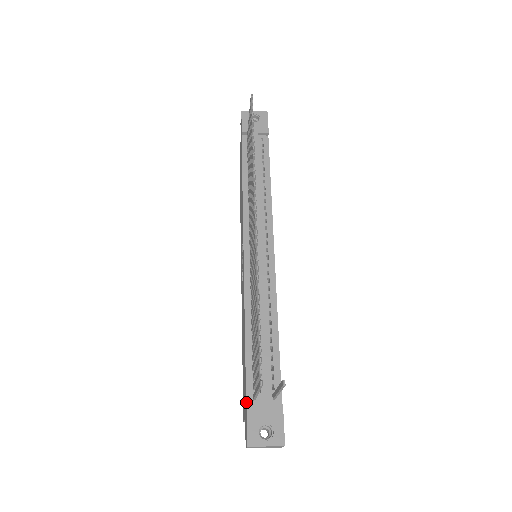
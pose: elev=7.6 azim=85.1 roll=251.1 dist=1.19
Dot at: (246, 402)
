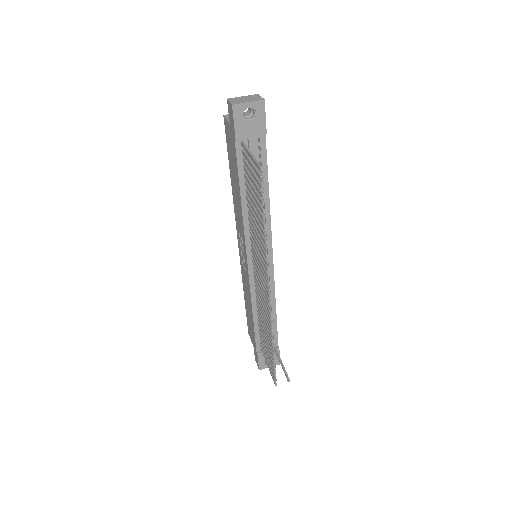
Dot at: (256, 350)
